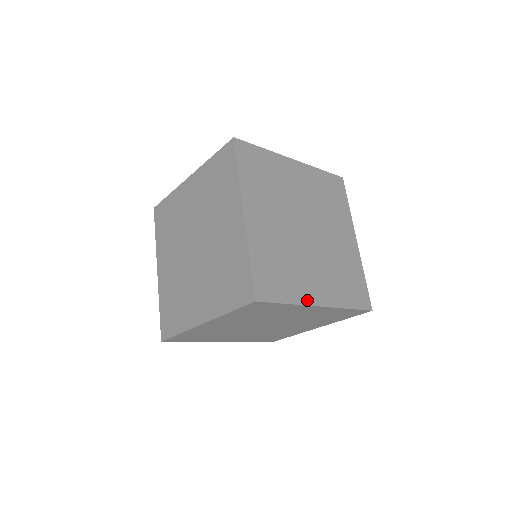
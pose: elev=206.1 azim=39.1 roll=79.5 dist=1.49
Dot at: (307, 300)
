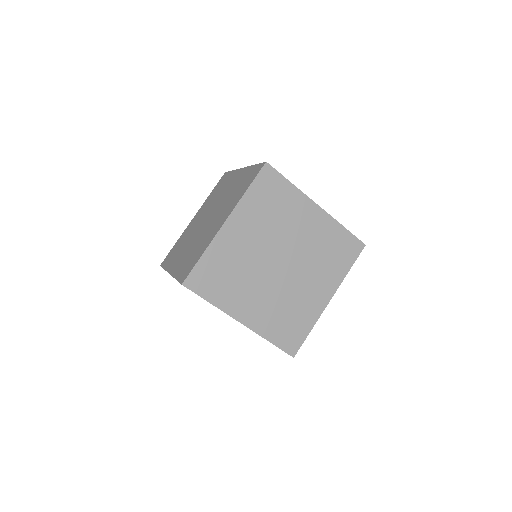
Dot at: (319, 311)
